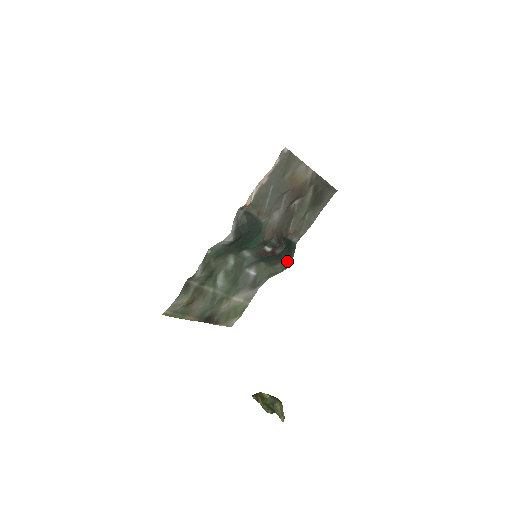
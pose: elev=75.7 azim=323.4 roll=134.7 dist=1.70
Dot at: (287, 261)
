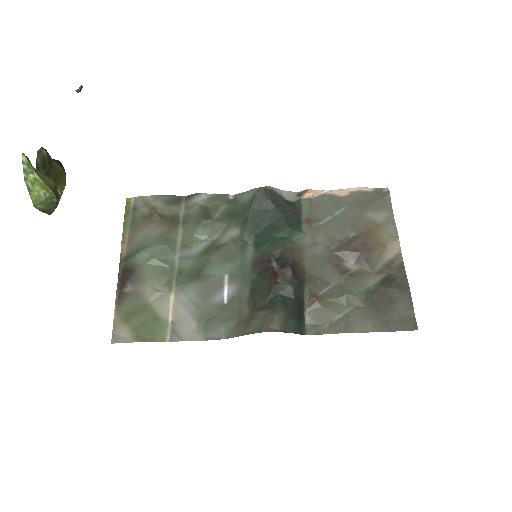
Dot at: (274, 319)
